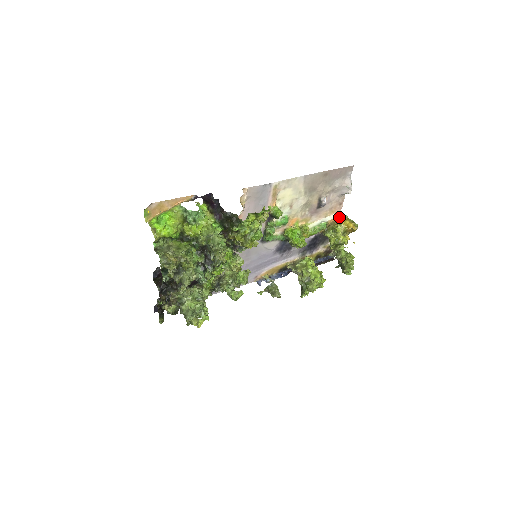
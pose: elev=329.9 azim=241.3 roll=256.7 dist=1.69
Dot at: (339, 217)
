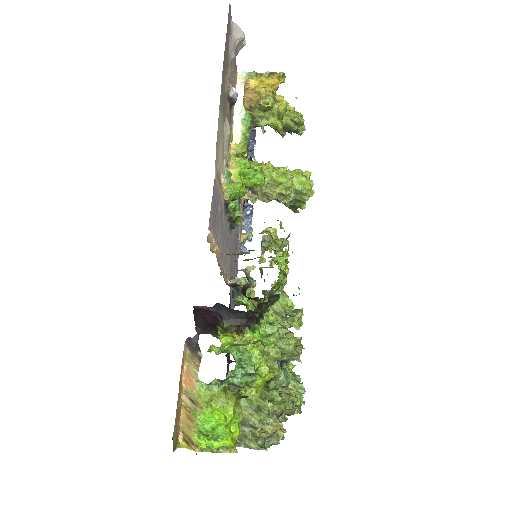
Dot at: (246, 84)
